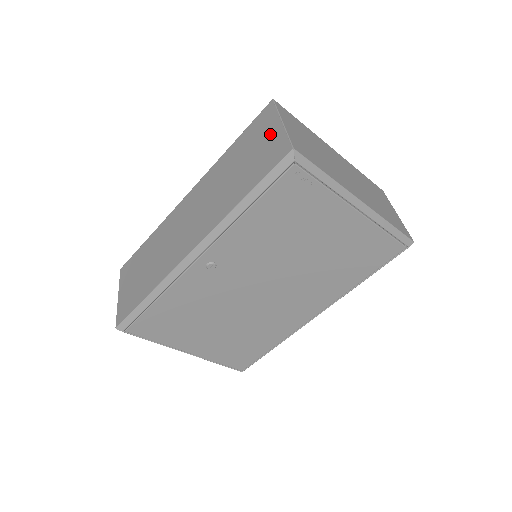
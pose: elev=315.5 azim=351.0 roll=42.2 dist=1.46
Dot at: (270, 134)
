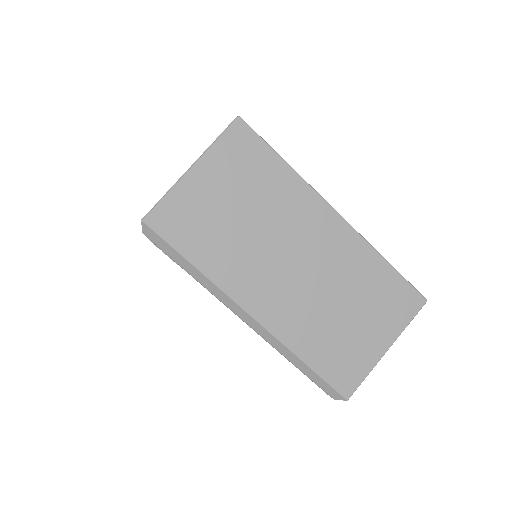
Dot at: occluded
